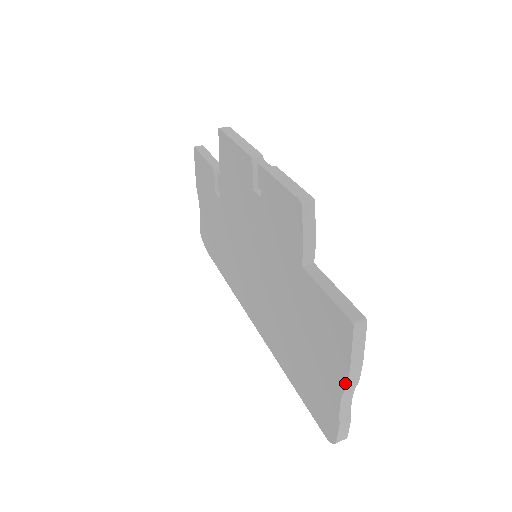
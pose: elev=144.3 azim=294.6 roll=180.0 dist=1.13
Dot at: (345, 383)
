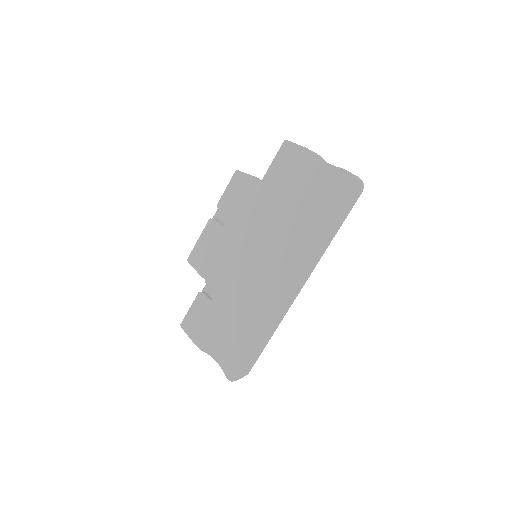
Dot at: (315, 154)
